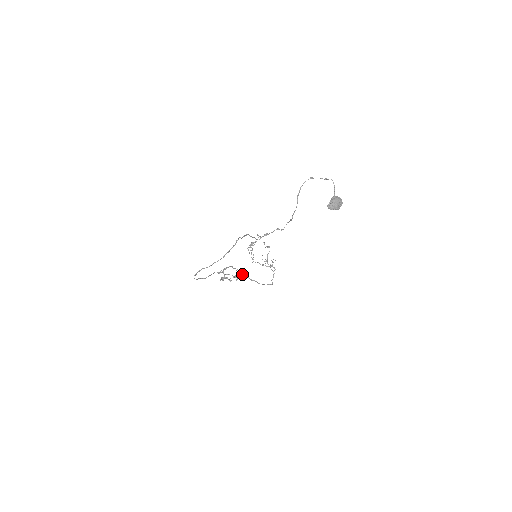
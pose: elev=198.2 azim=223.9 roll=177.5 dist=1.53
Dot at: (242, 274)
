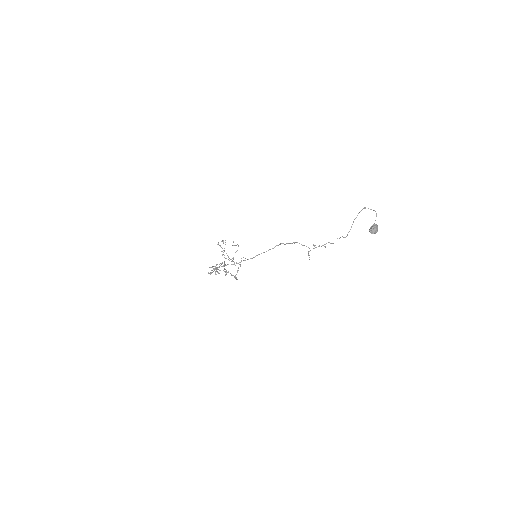
Dot at: occluded
